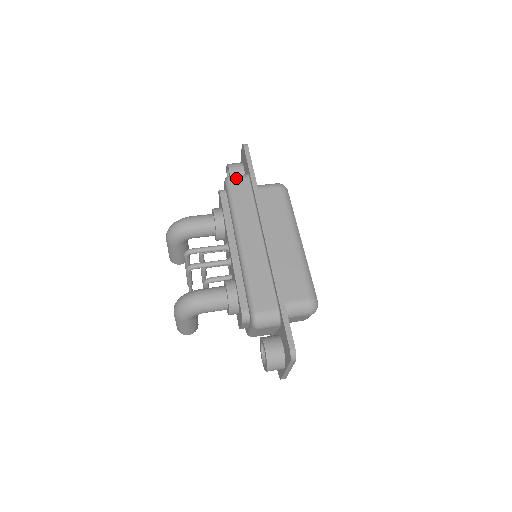
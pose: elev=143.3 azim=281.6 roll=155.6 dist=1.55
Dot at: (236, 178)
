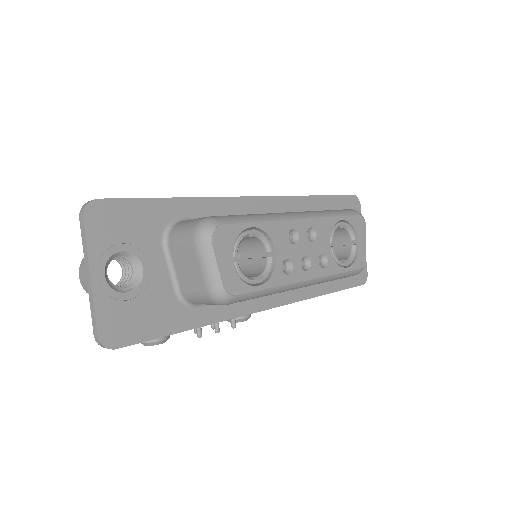
Dot at: occluded
